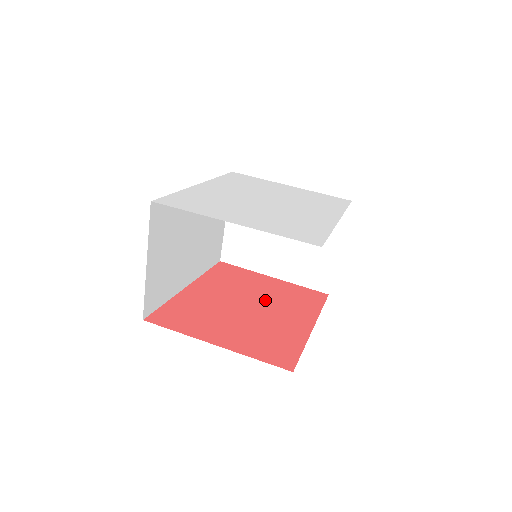
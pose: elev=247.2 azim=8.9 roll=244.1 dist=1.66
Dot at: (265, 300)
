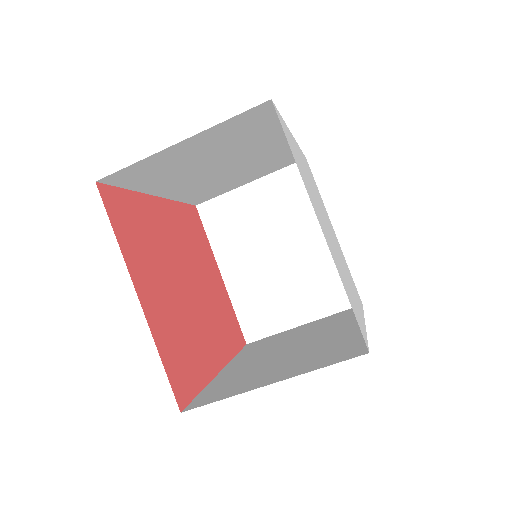
Dot at: (204, 293)
